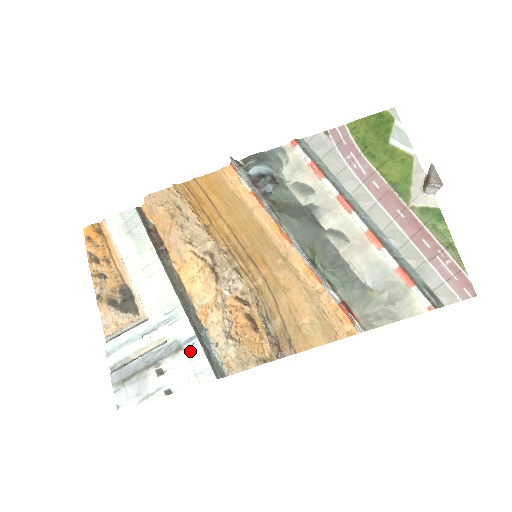
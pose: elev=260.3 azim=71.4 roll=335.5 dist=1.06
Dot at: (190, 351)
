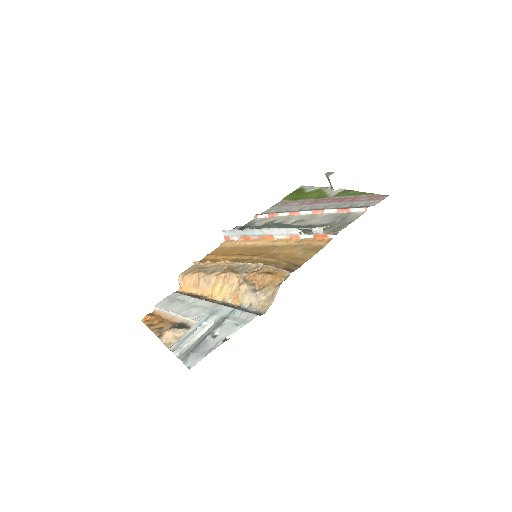
Dot at: (233, 316)
